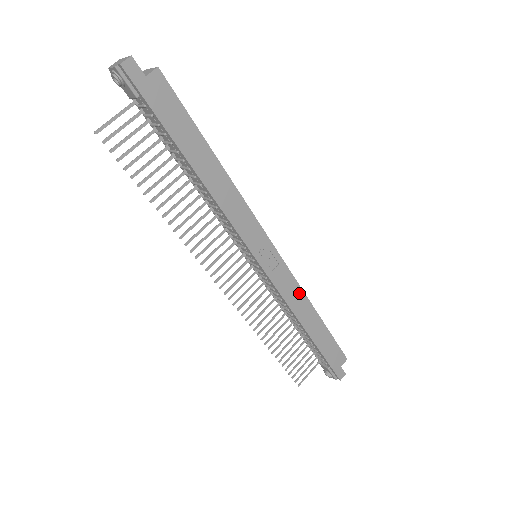
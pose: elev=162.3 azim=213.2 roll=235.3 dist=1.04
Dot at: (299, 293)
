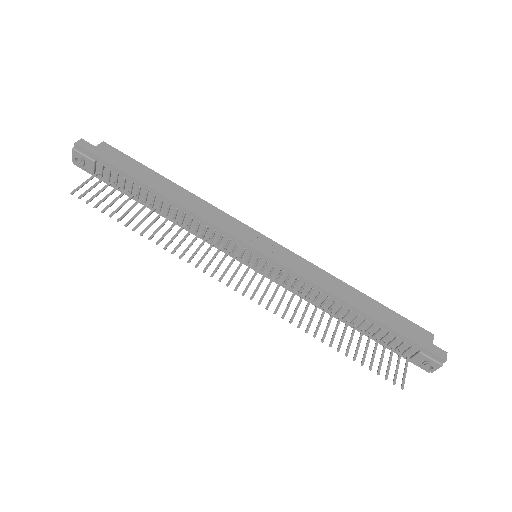
Dot at: (319, 272)
